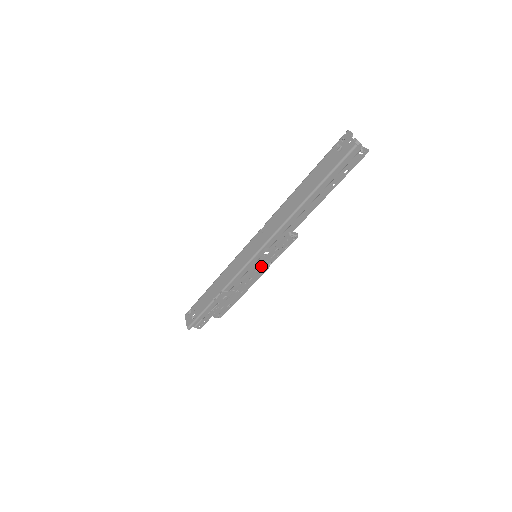
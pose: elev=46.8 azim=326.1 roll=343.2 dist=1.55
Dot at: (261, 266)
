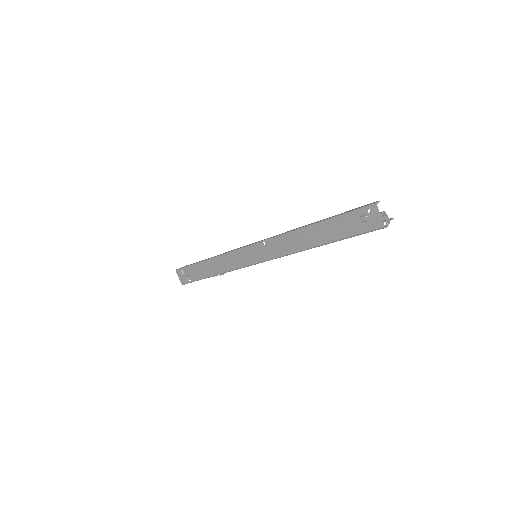
Dot at: occluded
